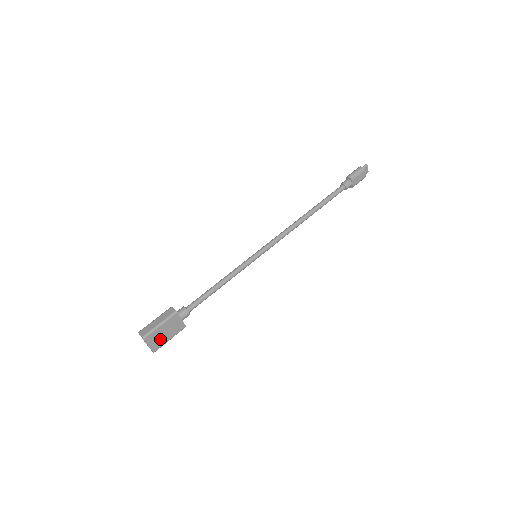
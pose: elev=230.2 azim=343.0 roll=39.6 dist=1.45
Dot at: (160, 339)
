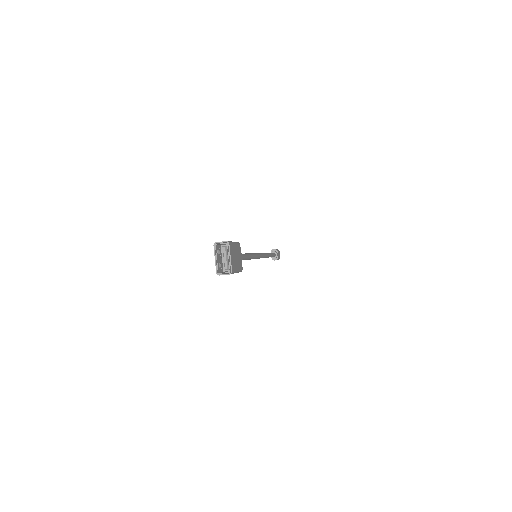
Dot at: (234, 261)
